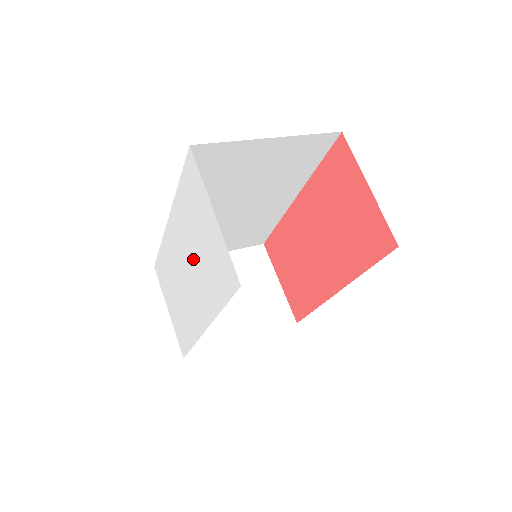
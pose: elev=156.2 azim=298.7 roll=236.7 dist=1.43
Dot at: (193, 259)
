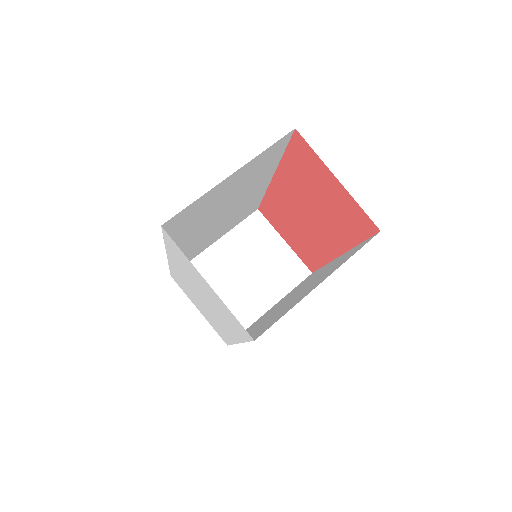
Dot at: (204, 297)
